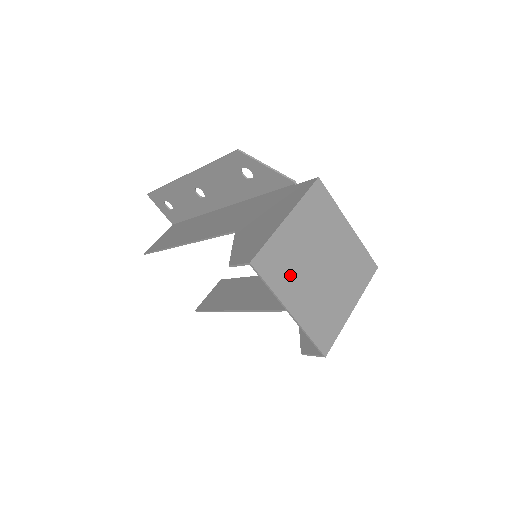
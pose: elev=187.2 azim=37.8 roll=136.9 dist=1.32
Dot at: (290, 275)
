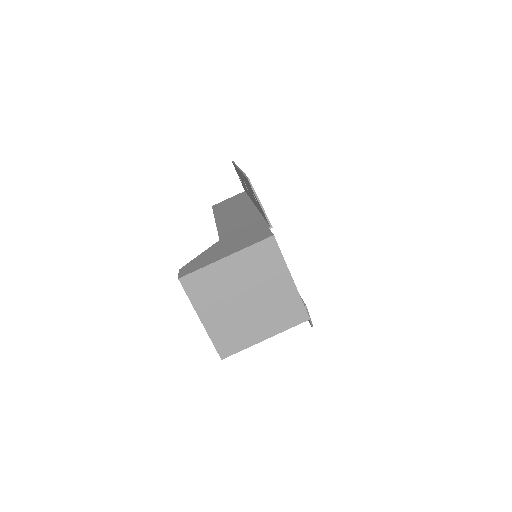
Dot at: (212, 297)
